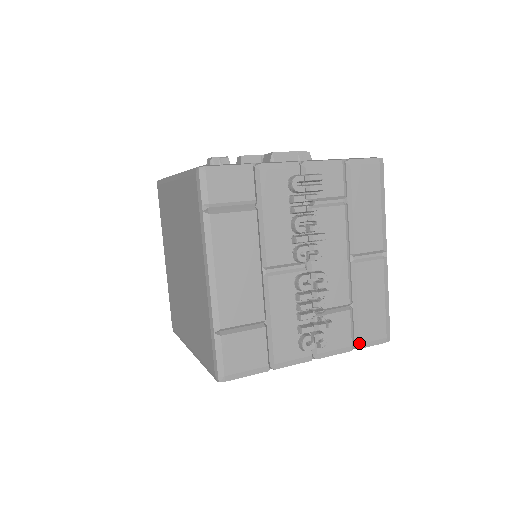
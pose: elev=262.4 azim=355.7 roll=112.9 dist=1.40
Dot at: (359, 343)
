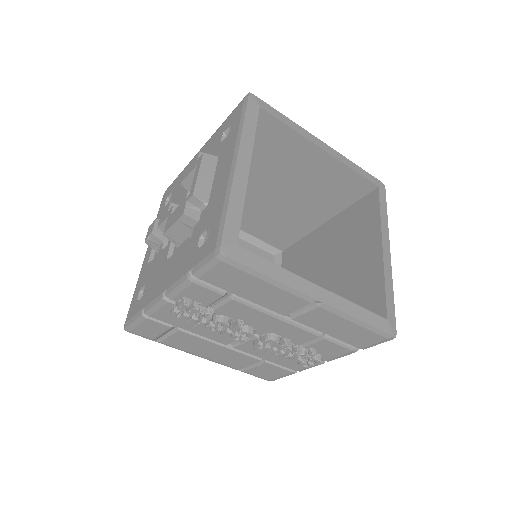
Dot at: (359, 348)
